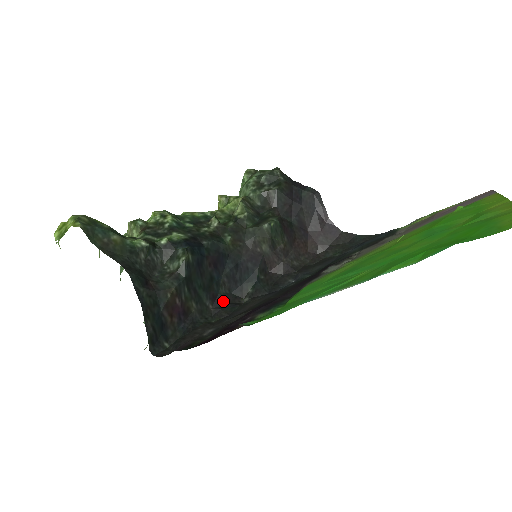
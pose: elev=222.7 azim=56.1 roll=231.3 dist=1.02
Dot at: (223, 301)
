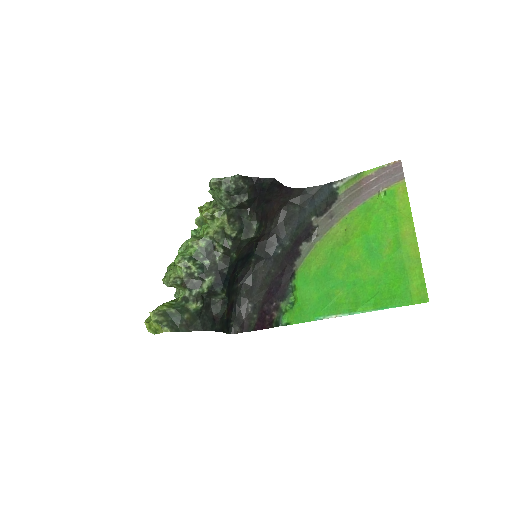
Dot at: (242, 277)
